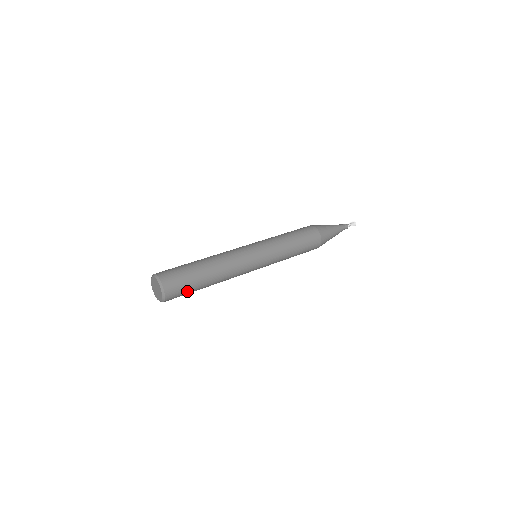
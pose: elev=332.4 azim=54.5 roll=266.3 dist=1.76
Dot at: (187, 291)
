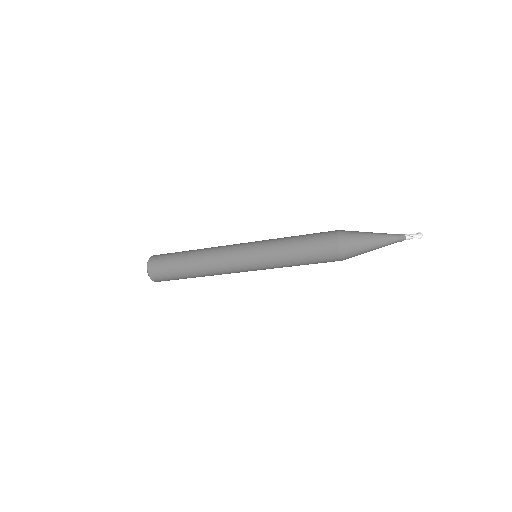
Dot at: (169, 272)
